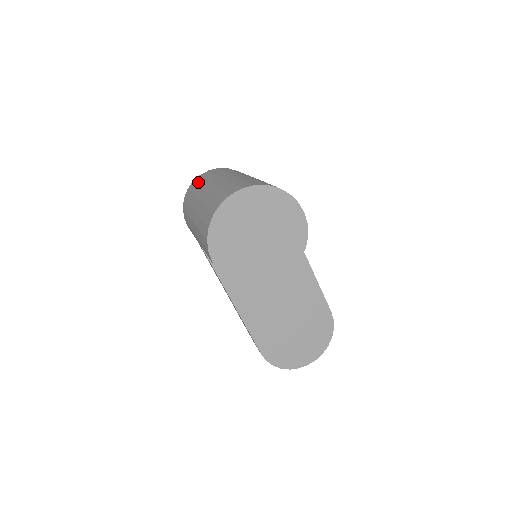
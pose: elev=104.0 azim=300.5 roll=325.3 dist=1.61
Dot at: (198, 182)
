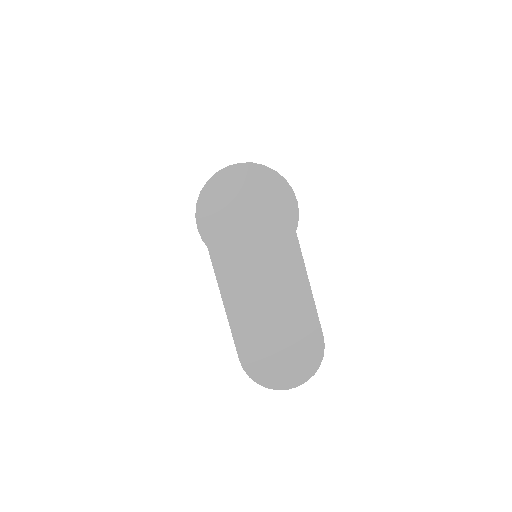
Dot at: occluded
